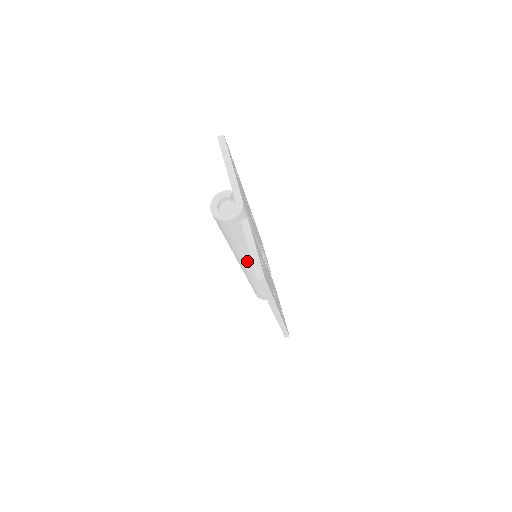
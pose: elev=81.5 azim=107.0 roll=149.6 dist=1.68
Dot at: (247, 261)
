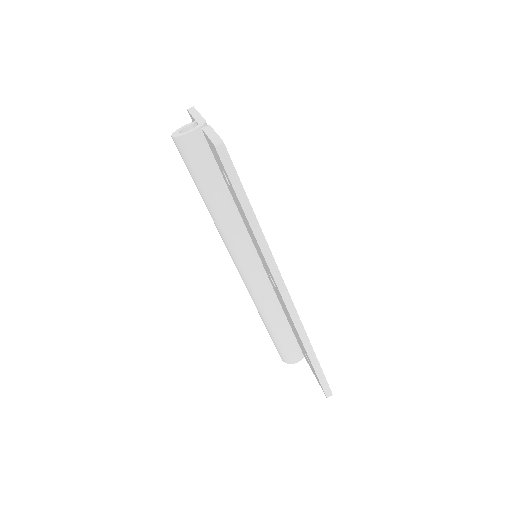
Dot at: (239, 243)
